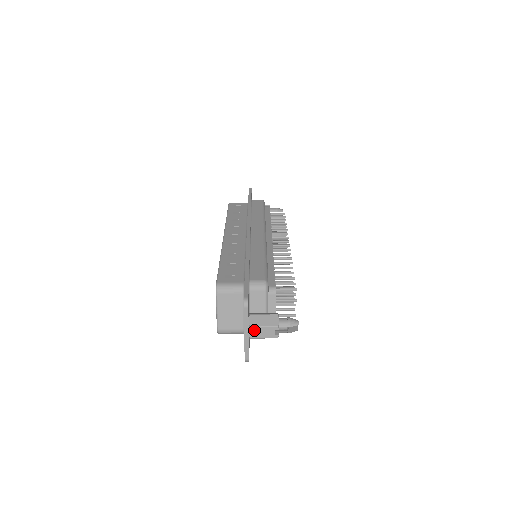
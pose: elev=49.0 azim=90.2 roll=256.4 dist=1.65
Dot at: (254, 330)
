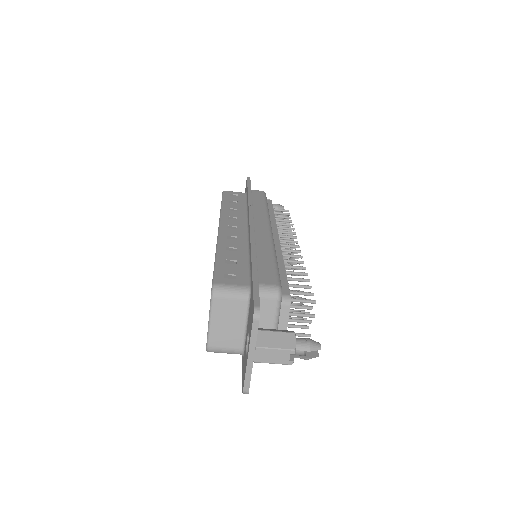
Dot at: (262, 352)
